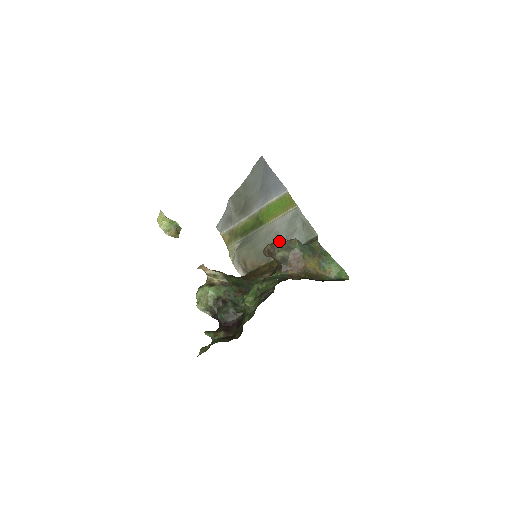
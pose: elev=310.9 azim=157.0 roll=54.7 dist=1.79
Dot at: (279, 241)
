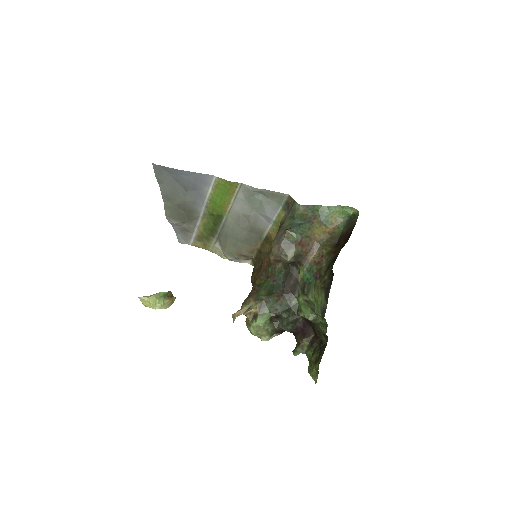
Dot at: (255, 220)
